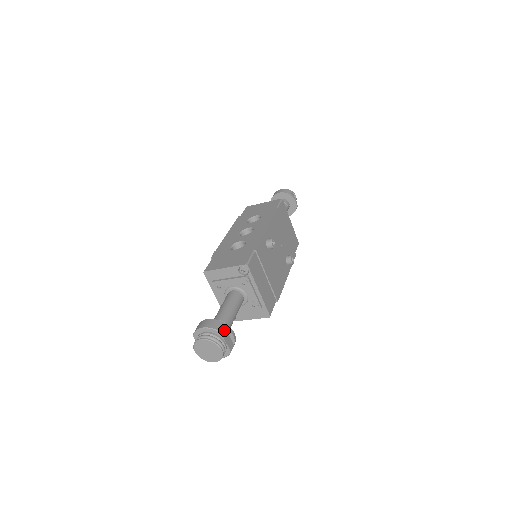
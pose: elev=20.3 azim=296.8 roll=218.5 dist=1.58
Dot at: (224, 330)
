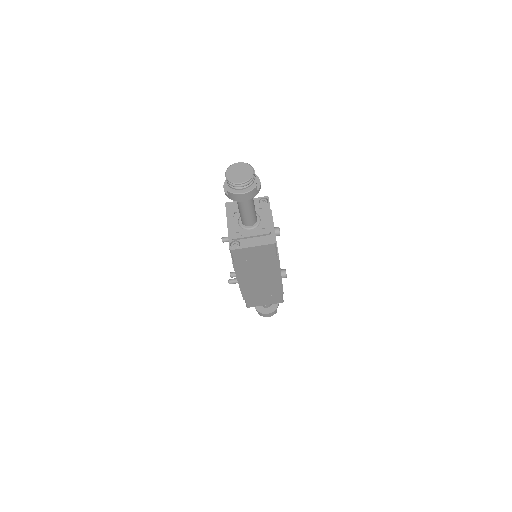
Dot at: (255, 174)
